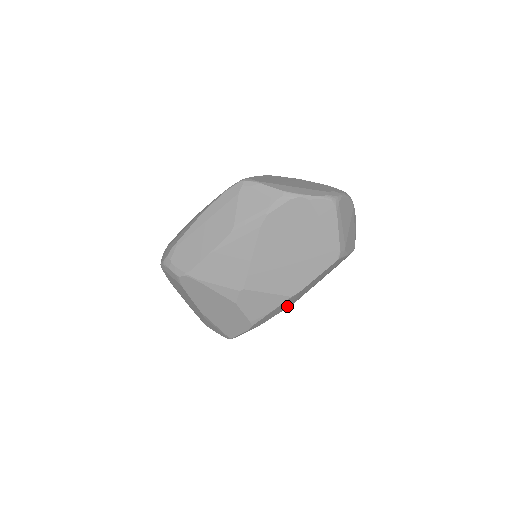
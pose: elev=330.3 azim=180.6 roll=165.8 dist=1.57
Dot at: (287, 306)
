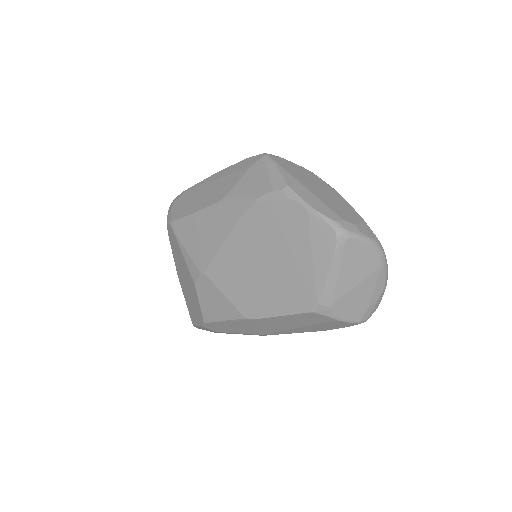
Dot at: (251, 331)
